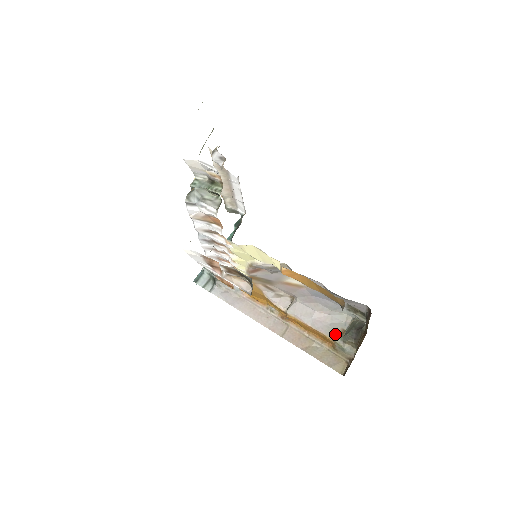
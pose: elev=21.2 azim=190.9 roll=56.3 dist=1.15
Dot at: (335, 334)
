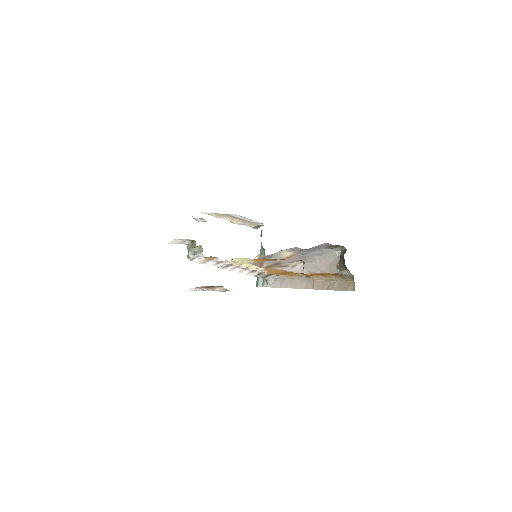
Dot at: (335, 269)
